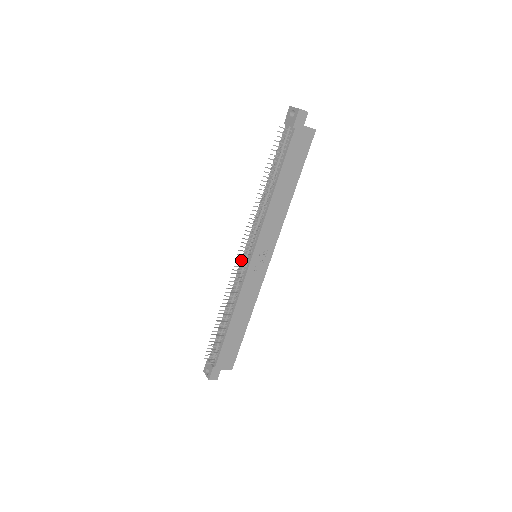
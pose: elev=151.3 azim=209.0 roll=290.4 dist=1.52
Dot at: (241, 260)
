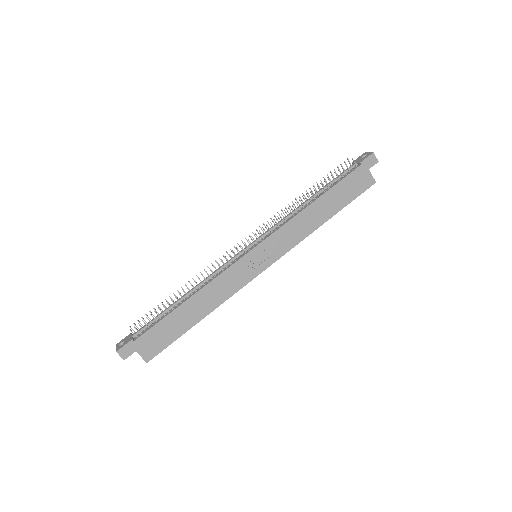
Dot at: occluded
